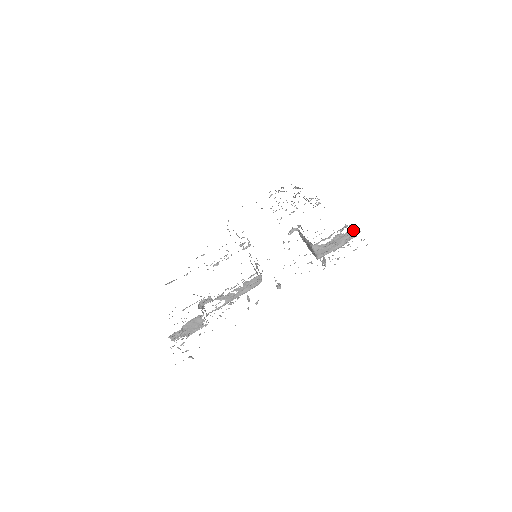
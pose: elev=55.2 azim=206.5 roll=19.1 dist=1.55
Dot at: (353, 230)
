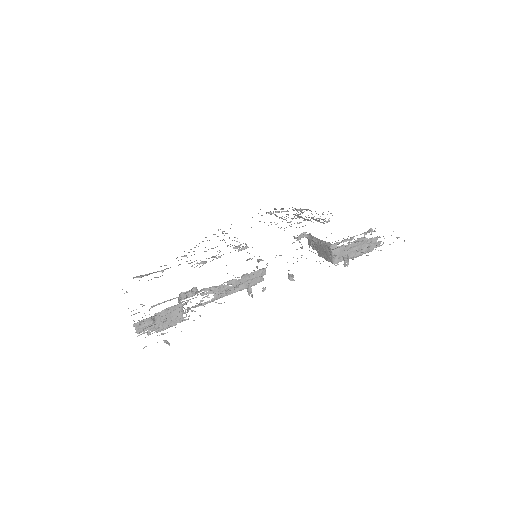
Dot at: occluded
